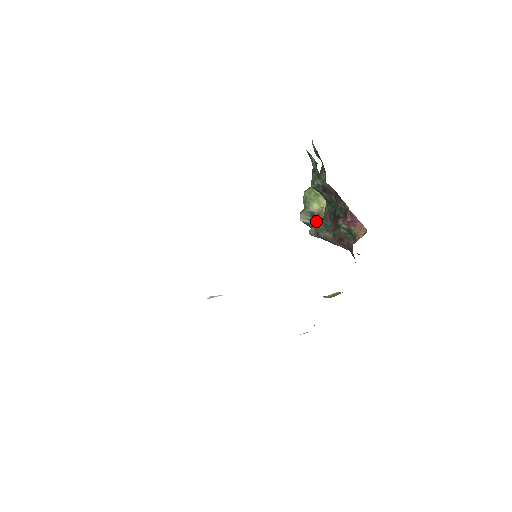
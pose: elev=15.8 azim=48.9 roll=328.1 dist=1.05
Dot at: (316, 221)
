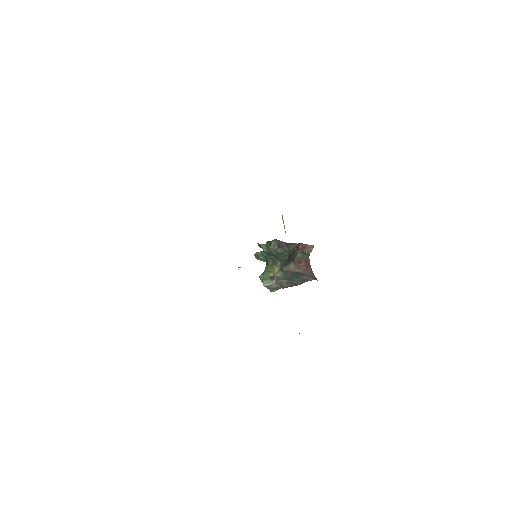
Dot at: (276, 280)
